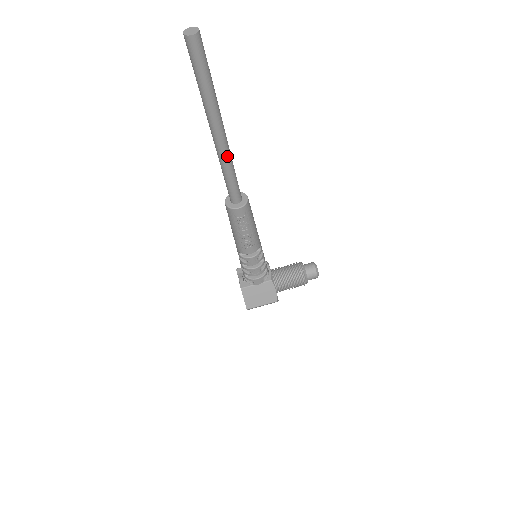
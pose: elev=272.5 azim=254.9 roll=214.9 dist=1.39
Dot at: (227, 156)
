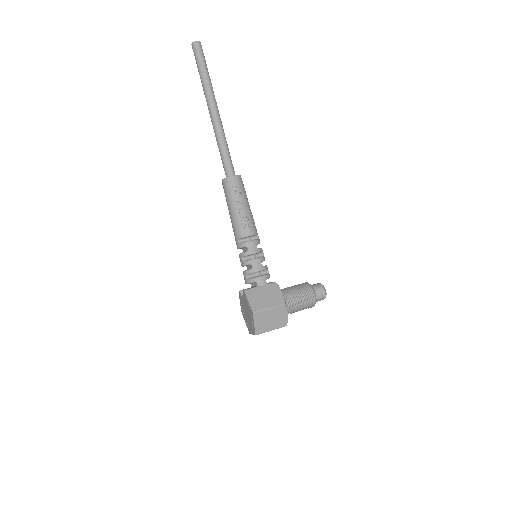
Dot at: (221, 128)
